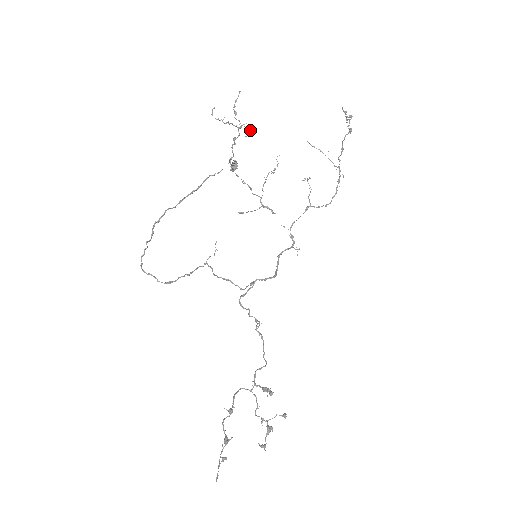
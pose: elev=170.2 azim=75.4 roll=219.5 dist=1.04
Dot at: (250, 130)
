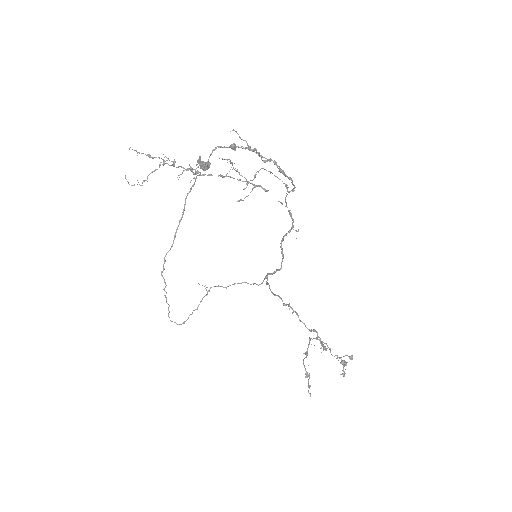
Dot at: (172, 161)
